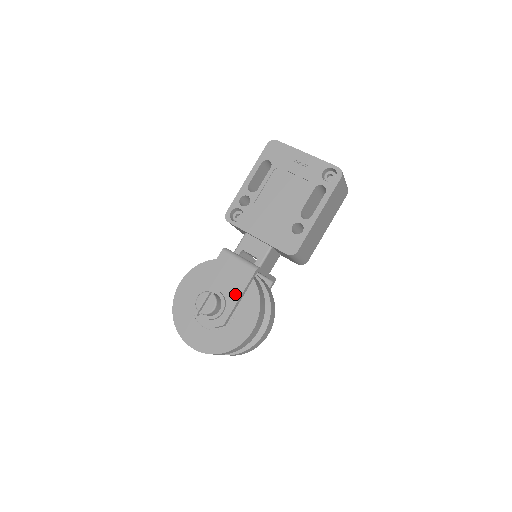
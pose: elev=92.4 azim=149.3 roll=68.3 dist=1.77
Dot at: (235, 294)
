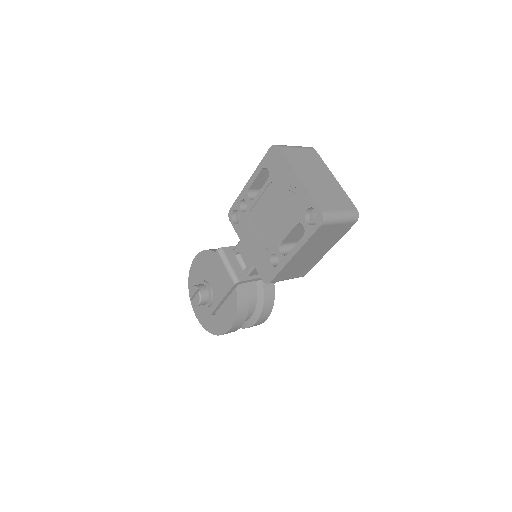
Dot at: (219, 295)
